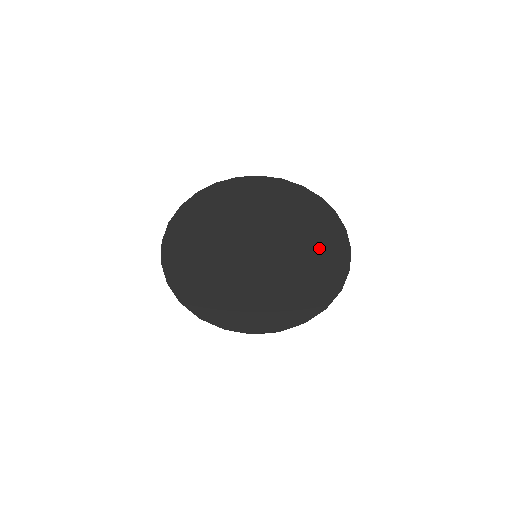
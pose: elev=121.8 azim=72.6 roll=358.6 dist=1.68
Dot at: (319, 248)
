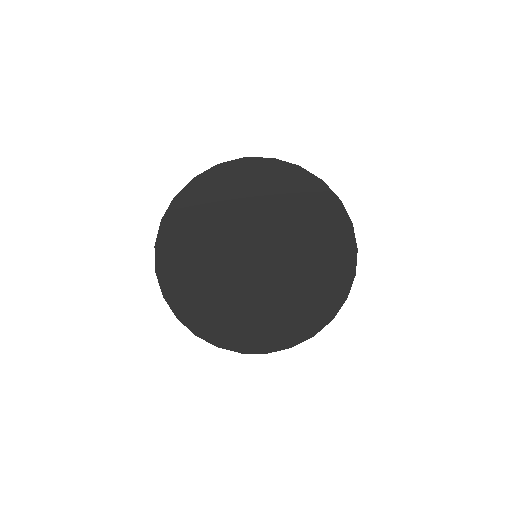
Dot at: (320, 237)
